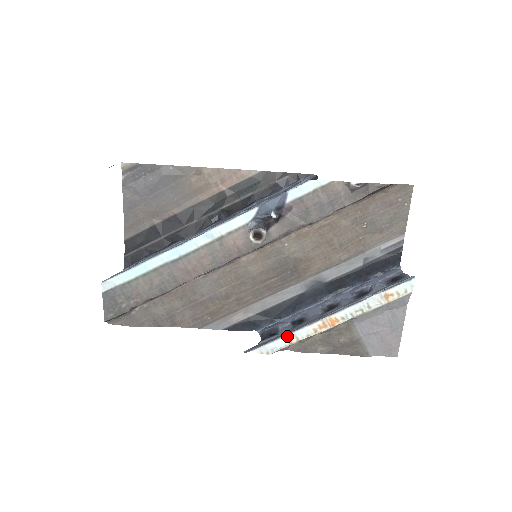
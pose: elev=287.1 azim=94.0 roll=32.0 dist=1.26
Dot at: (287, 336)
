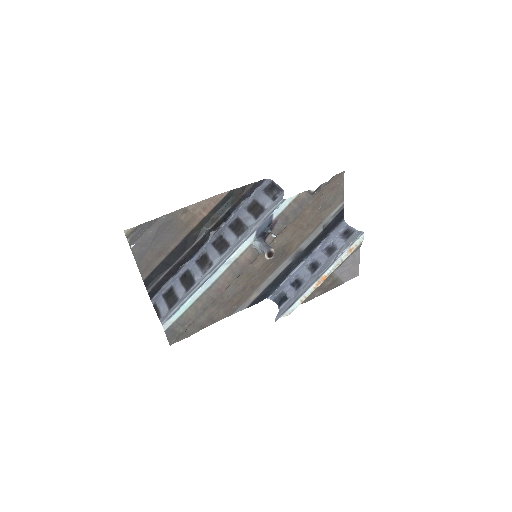
Dot at: (299, 299)
